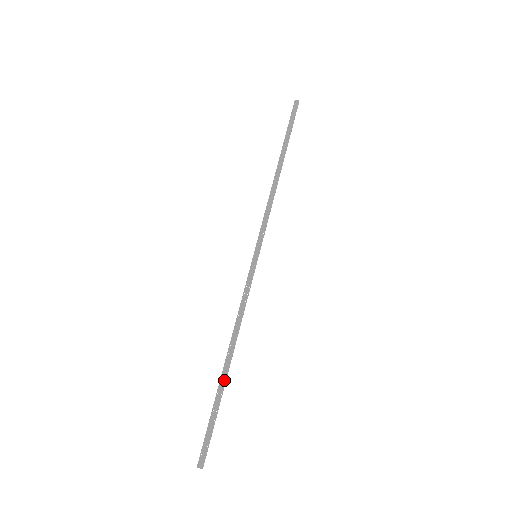
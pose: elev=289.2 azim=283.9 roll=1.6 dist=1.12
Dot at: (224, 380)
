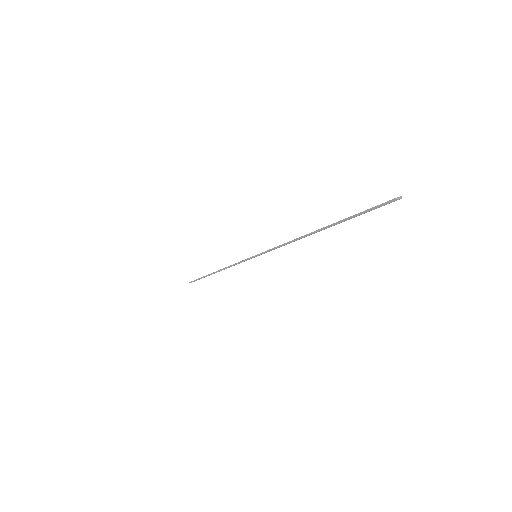
Dot at: (329, 225)
